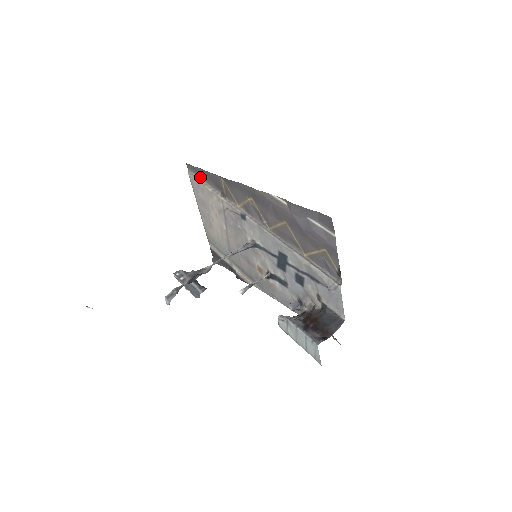
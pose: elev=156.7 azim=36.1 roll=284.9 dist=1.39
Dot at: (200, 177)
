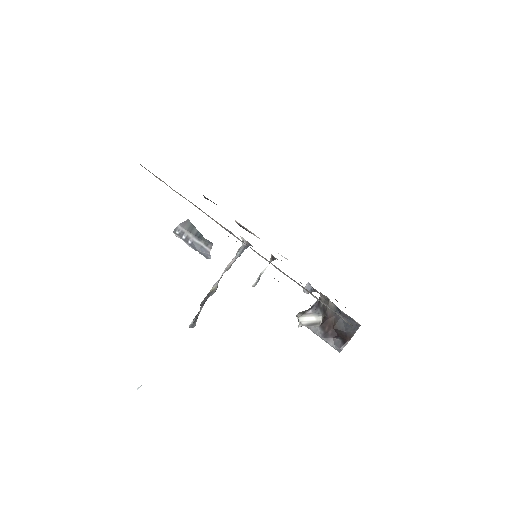
Dot at: (157, 177)
